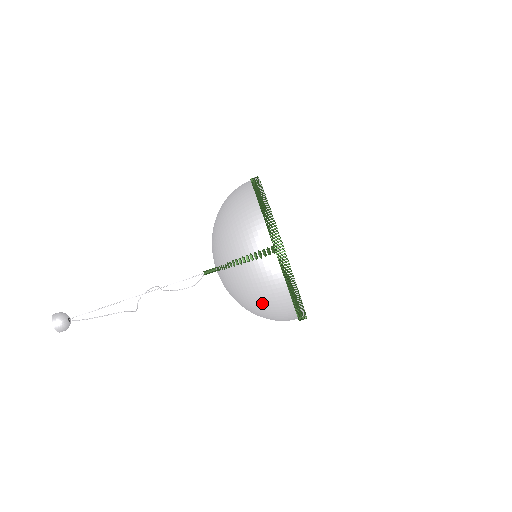
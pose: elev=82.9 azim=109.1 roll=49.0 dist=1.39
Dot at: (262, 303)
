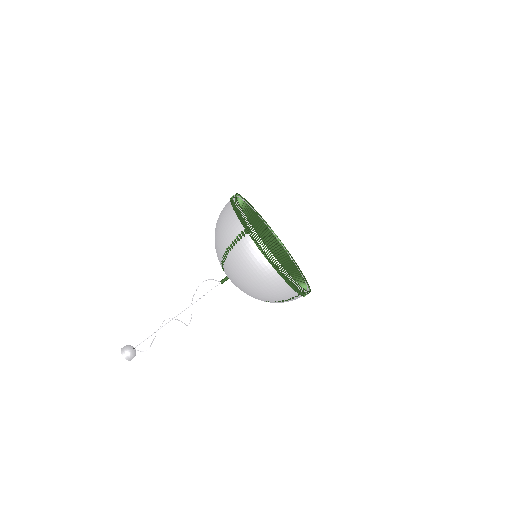
Dot at: occluded
